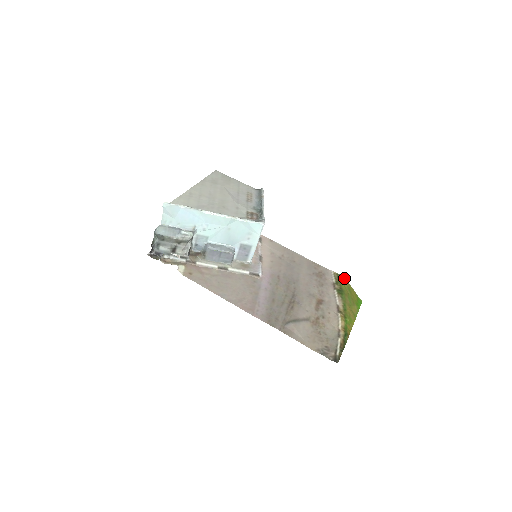
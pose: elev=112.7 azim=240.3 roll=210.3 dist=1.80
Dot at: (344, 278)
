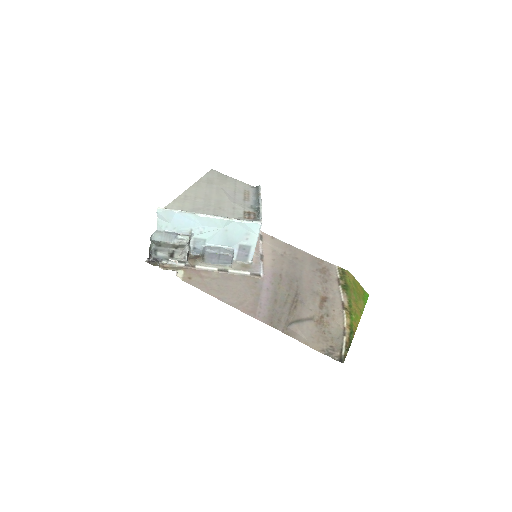
Dot at: (349, 272)
